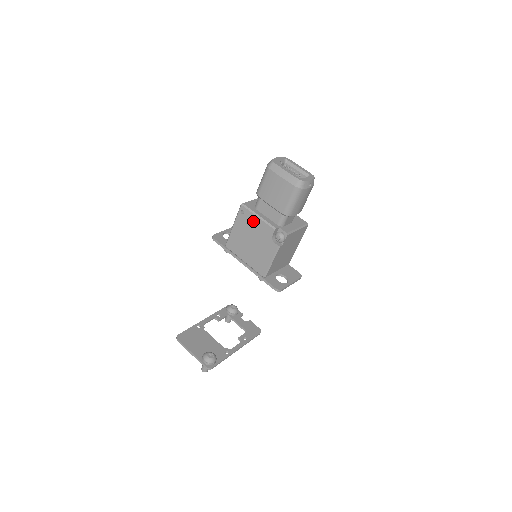
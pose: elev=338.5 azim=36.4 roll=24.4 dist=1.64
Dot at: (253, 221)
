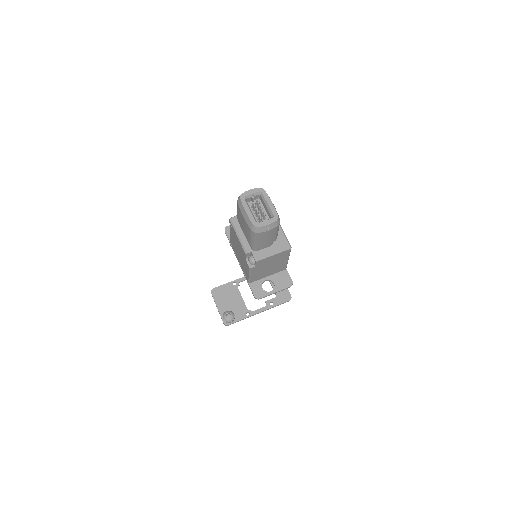
Dot at: (236, 237)
